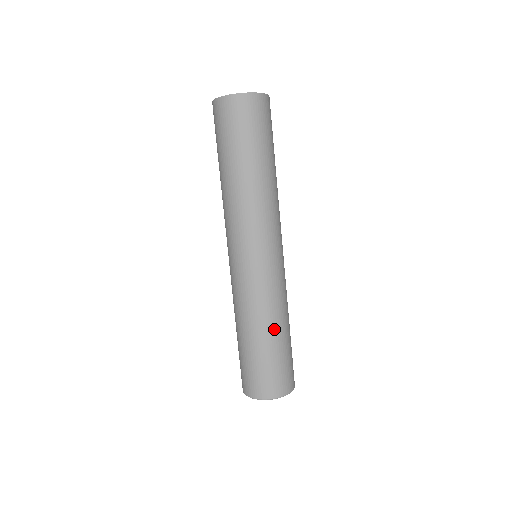
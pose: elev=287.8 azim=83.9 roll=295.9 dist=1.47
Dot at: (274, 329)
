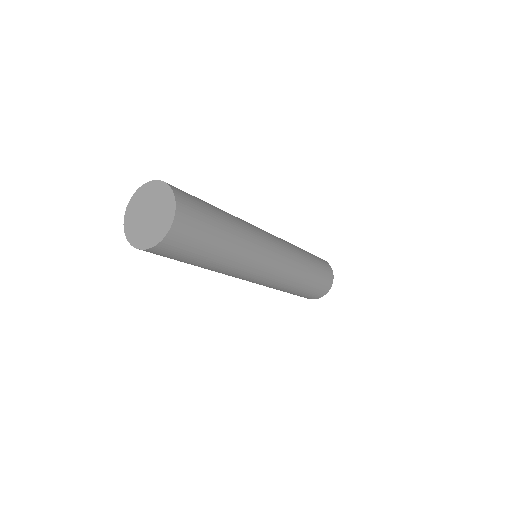
Dot at: (303, 283)
